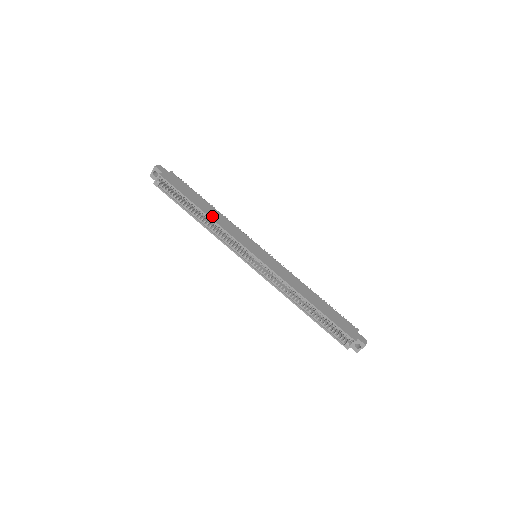
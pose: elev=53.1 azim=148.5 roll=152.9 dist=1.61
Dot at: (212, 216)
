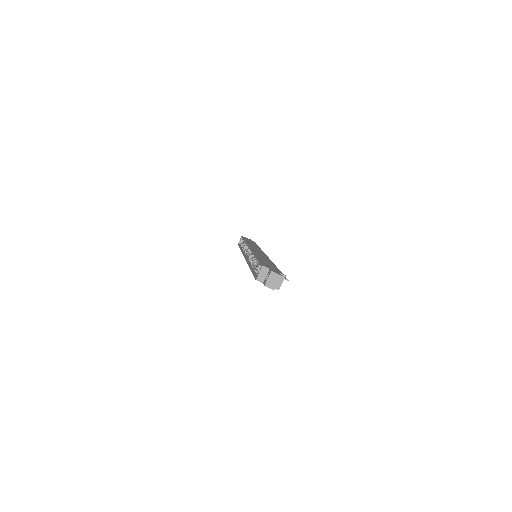
Dot at: occluded
